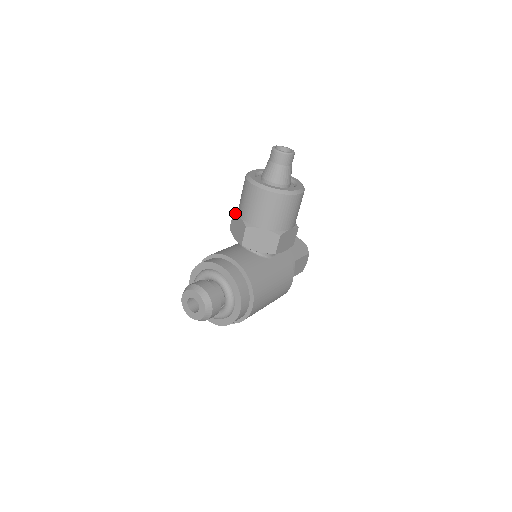
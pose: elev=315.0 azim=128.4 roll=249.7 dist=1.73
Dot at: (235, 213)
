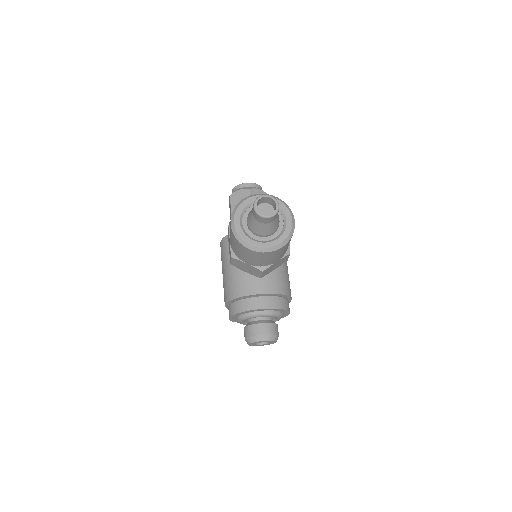
Dot at: (236, 260)
